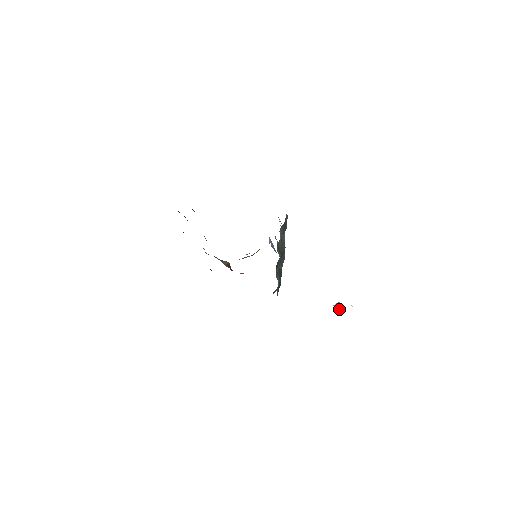
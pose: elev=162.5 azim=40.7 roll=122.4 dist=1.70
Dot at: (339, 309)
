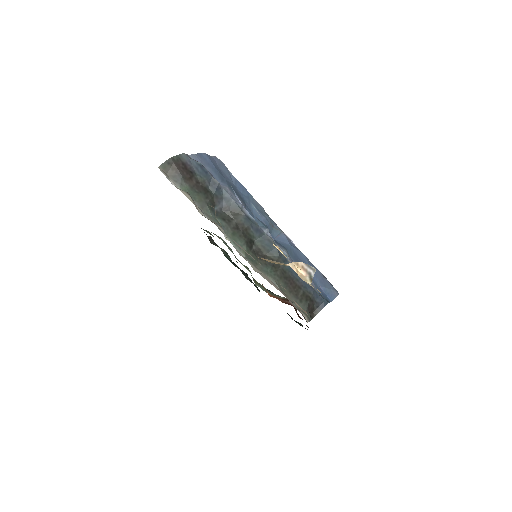
Dot at: (268, 261)
